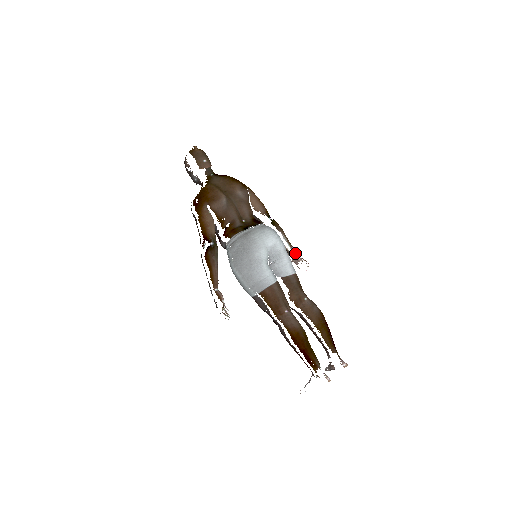
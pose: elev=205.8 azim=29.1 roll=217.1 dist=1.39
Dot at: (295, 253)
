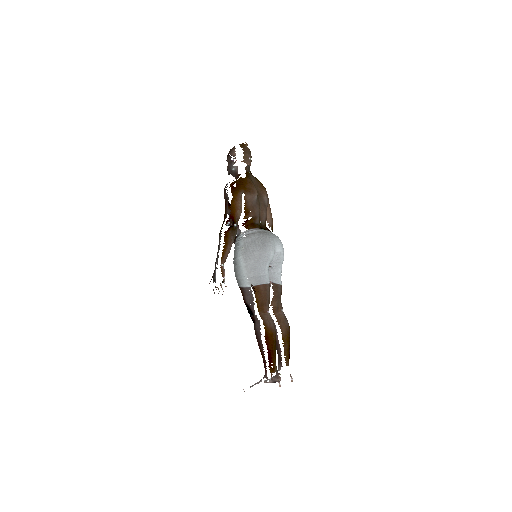
Dot at: occluded
